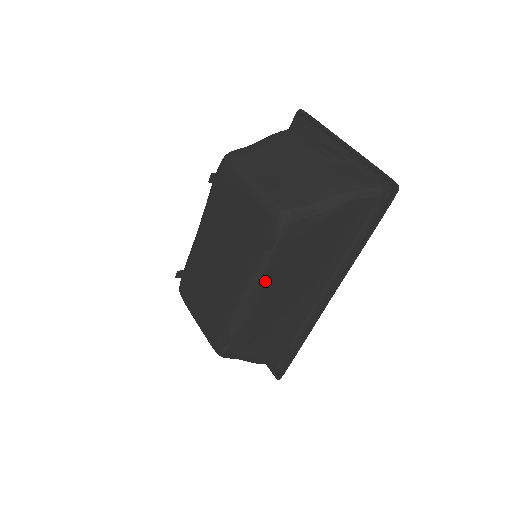
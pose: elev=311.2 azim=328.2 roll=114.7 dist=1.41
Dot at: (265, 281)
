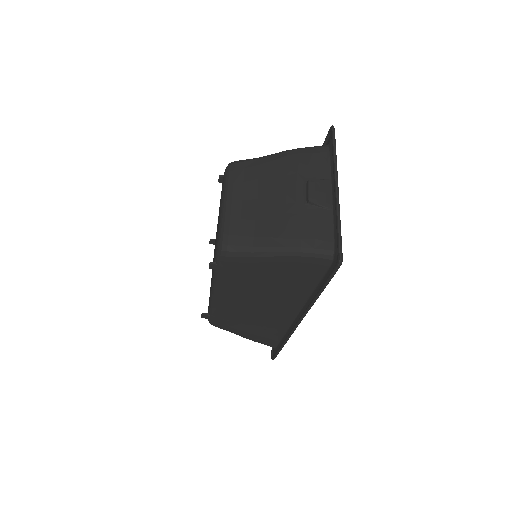
Dot at: (222, 289)
